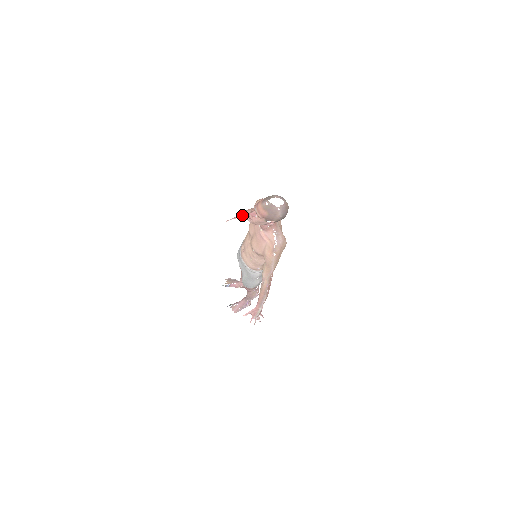
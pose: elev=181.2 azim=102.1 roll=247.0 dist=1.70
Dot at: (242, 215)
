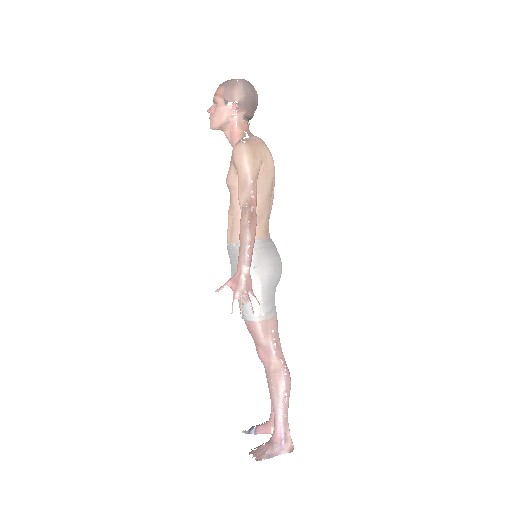
Dot at: occluded
